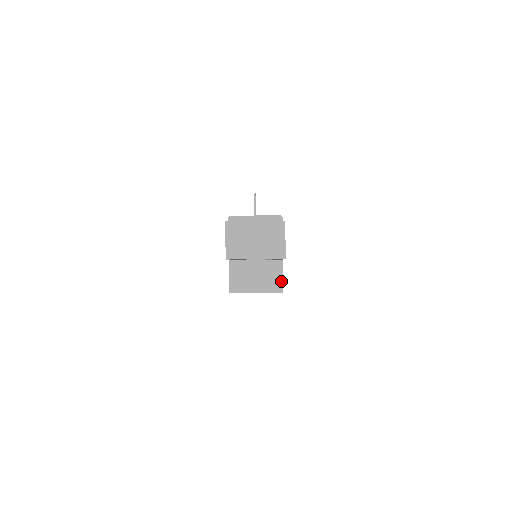
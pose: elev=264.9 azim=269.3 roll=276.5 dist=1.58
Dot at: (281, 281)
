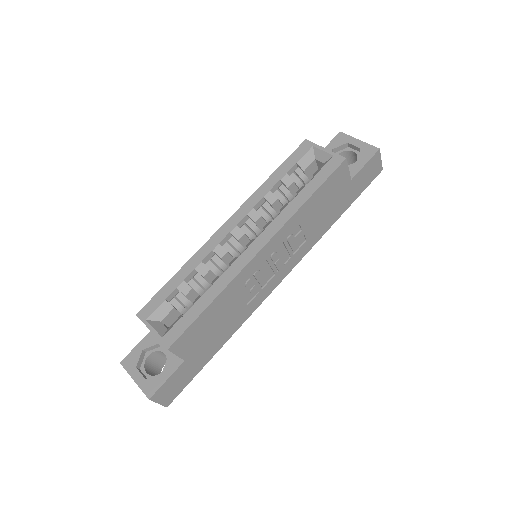
Dot at: (347, 165)
